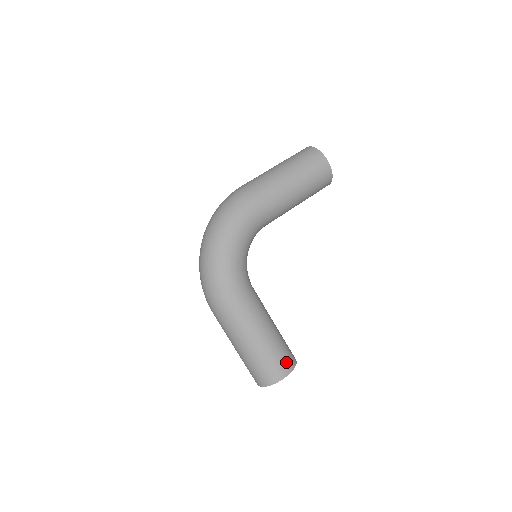
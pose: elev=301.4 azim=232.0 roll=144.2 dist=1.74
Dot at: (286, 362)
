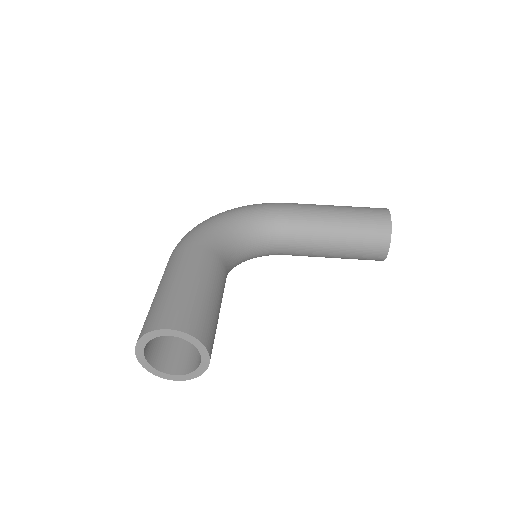
Dot at: (186, 319)
